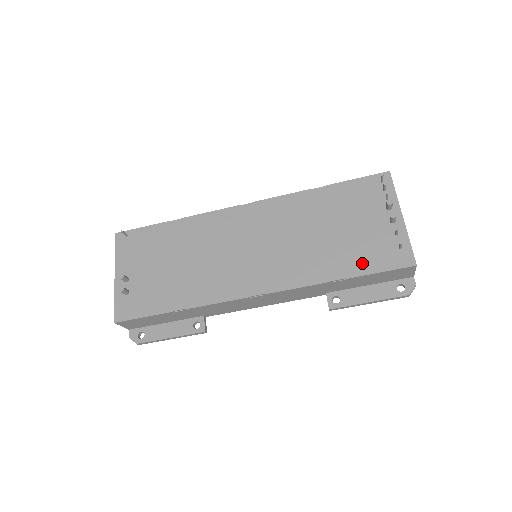
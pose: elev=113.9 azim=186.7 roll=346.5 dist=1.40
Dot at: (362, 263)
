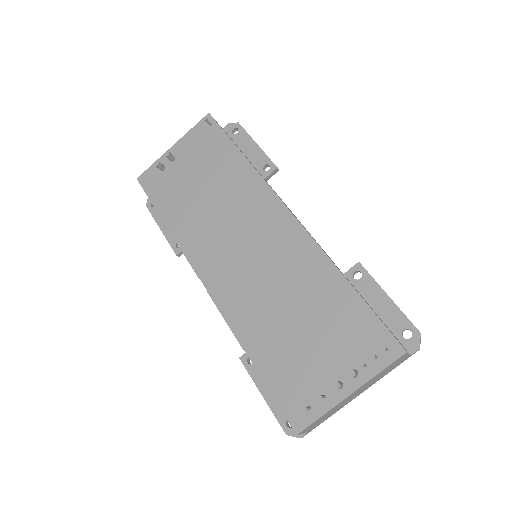
Dot at: (275, 373)
